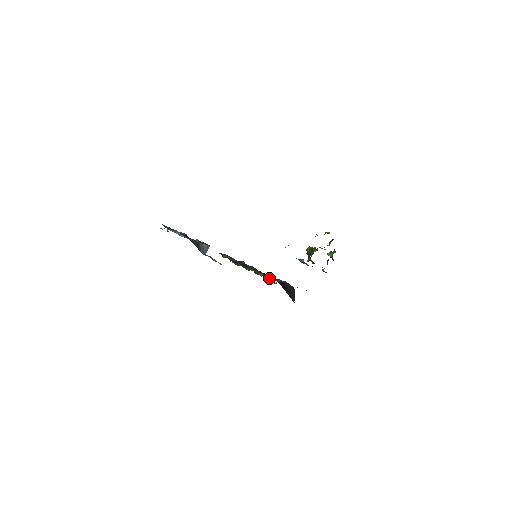
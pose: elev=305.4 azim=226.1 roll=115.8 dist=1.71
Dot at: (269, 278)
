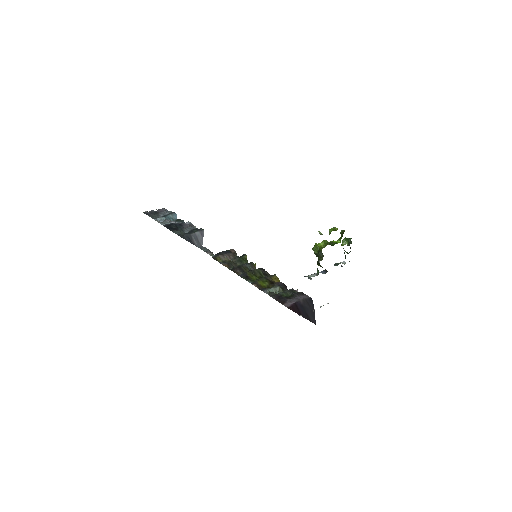
Dot at: (278, 292)
